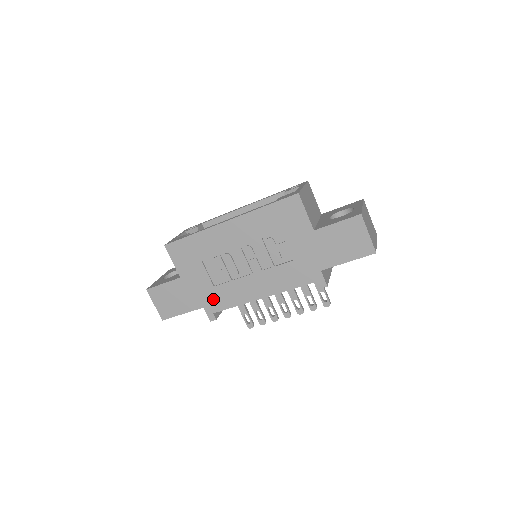
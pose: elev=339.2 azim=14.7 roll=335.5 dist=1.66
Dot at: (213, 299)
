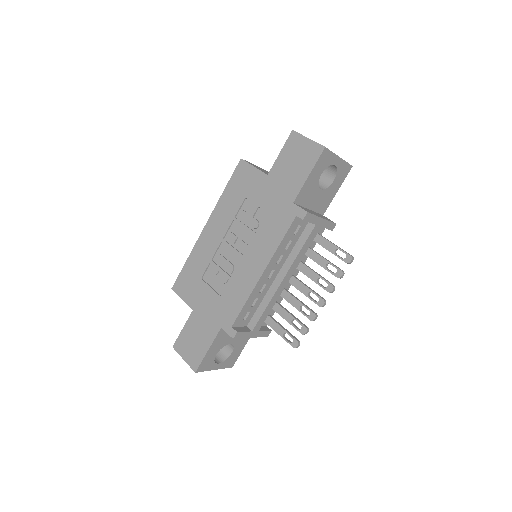
Dot at: (225, 310)
